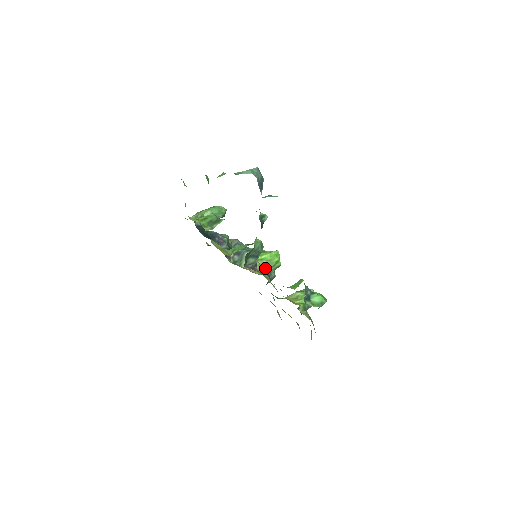
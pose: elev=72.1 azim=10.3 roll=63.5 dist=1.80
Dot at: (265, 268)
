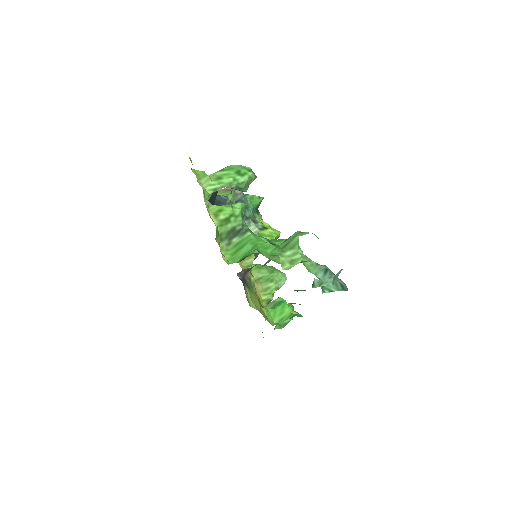
Dot at: occluded
